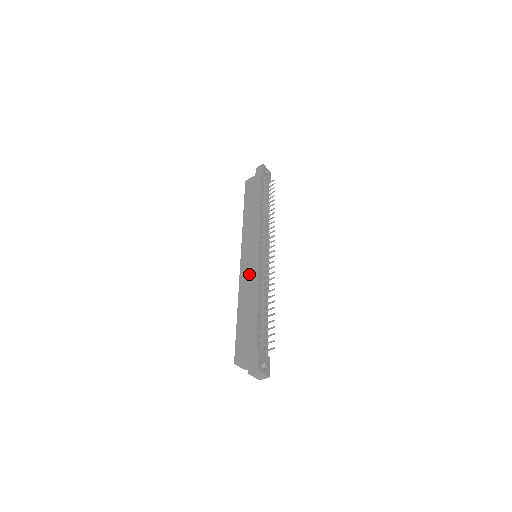
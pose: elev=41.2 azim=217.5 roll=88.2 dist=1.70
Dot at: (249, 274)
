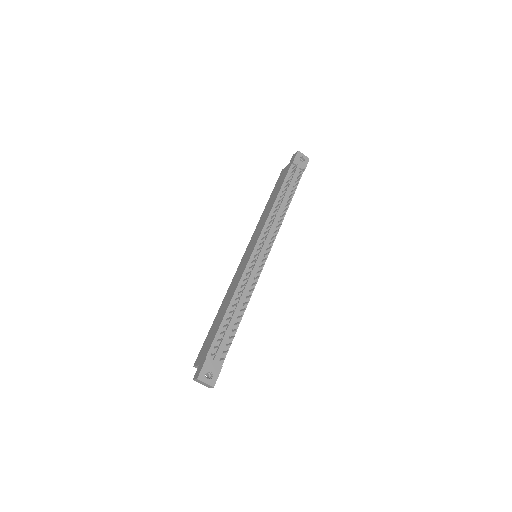
Dot at: (237, 276)
